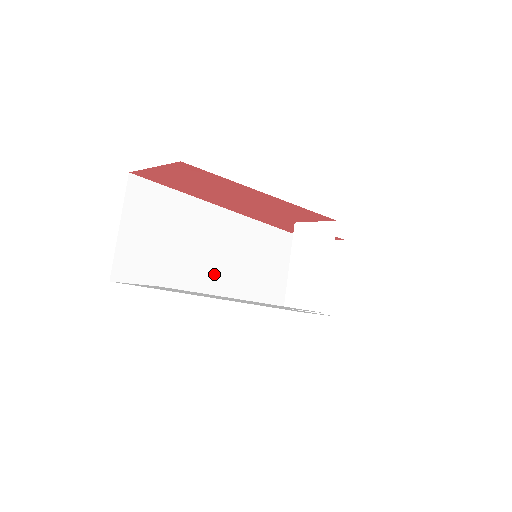
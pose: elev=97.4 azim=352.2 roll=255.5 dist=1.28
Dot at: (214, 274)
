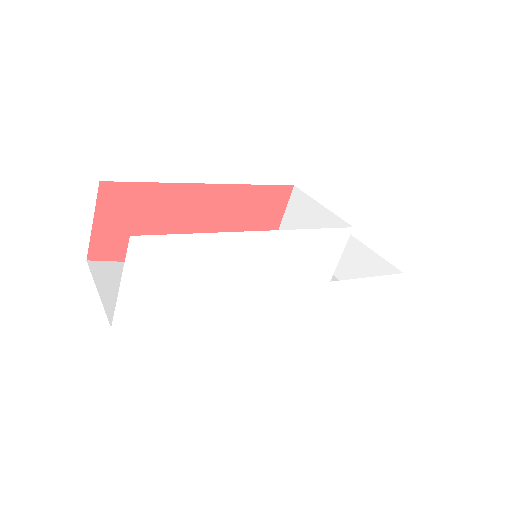
Dot at: occluded
